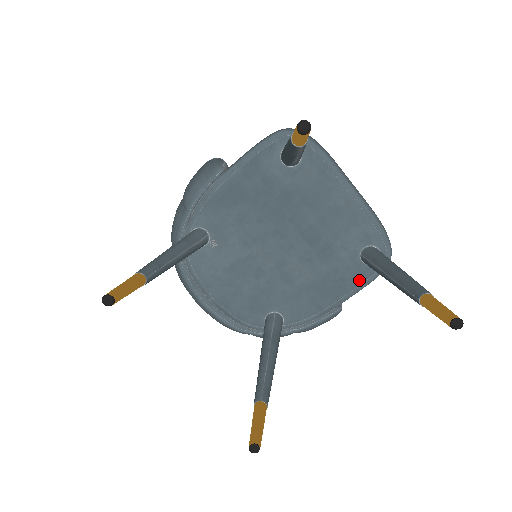
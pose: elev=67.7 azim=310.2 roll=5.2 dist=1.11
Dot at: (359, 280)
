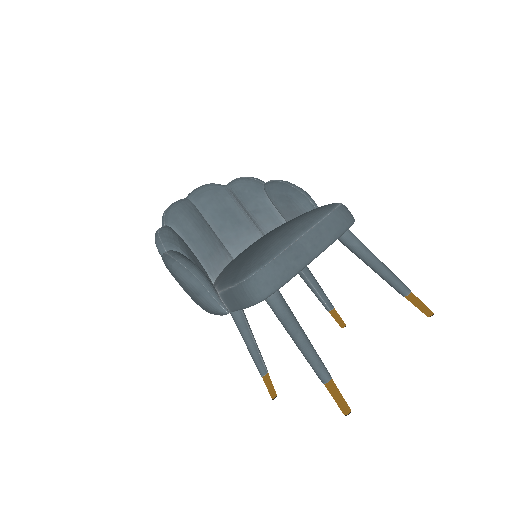
Dot at: occluded
